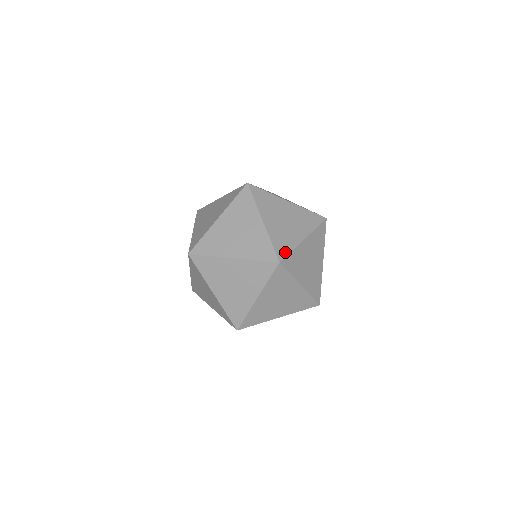
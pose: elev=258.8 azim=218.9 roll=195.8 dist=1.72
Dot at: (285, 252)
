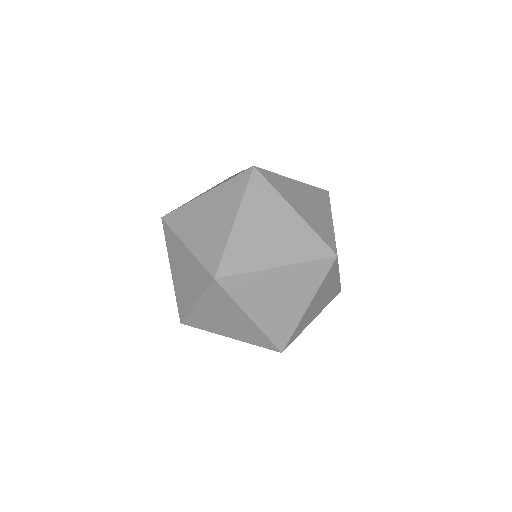
Dot at: (293, 340)
